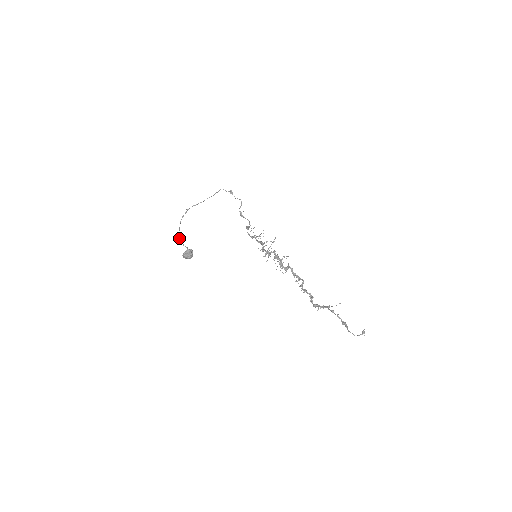
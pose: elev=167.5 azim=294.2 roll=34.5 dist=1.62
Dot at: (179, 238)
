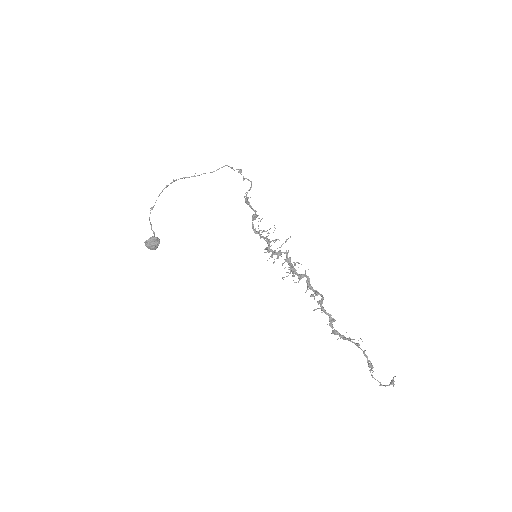
Dot at: occluded
